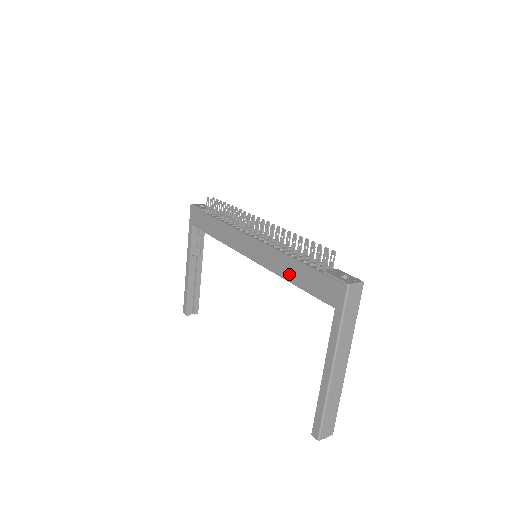
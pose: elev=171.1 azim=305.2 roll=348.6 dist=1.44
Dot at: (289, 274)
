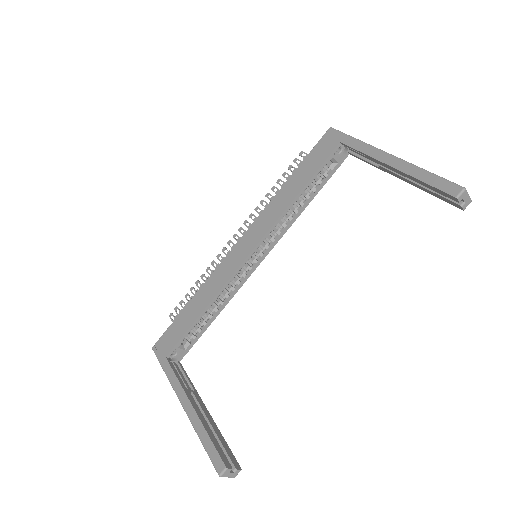
Dot at: (292, 193)
